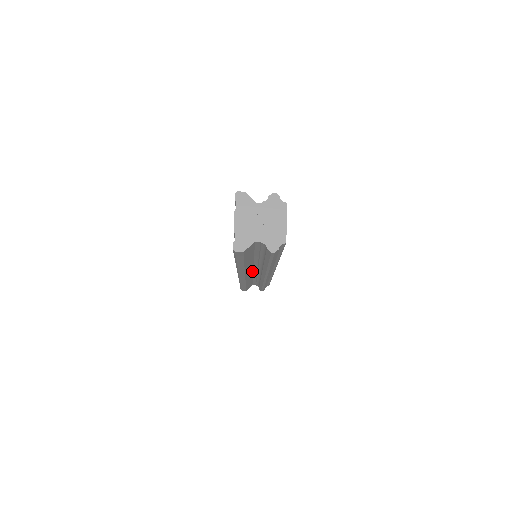
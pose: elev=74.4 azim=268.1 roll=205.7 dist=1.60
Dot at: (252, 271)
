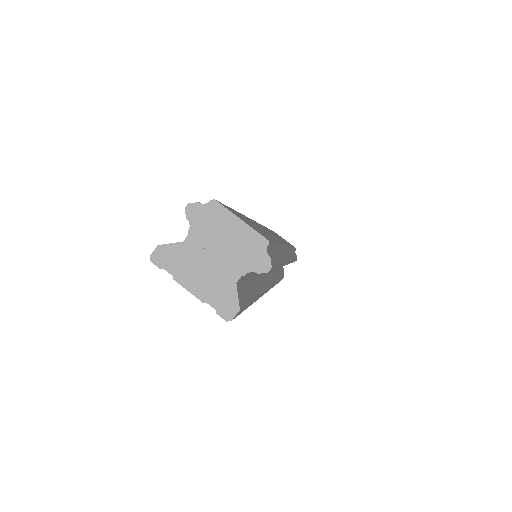
Dot at: (270, 272)
